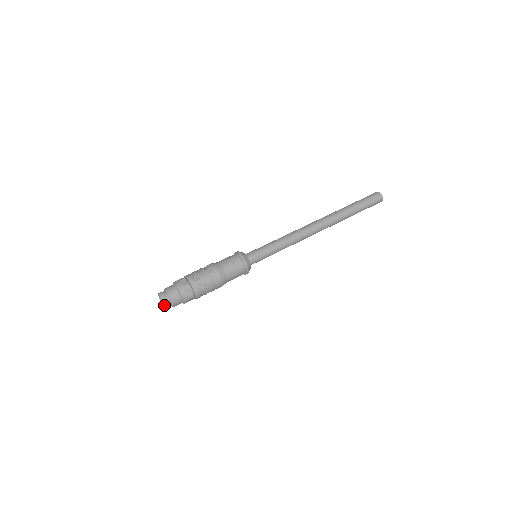
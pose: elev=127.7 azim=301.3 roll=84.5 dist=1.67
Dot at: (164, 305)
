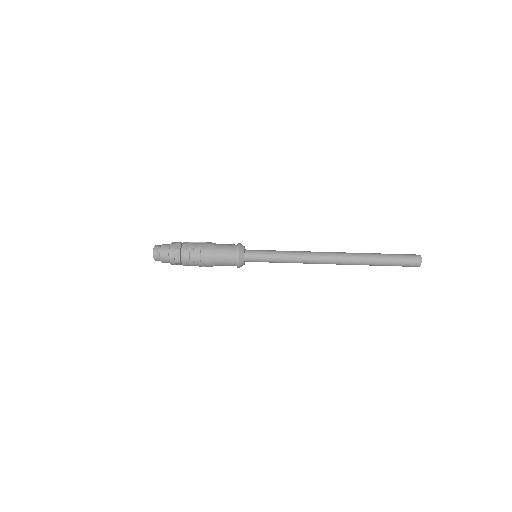
Dot at: (153, 249)
